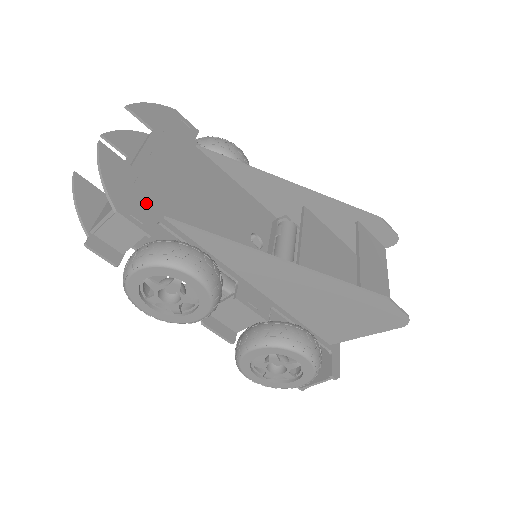
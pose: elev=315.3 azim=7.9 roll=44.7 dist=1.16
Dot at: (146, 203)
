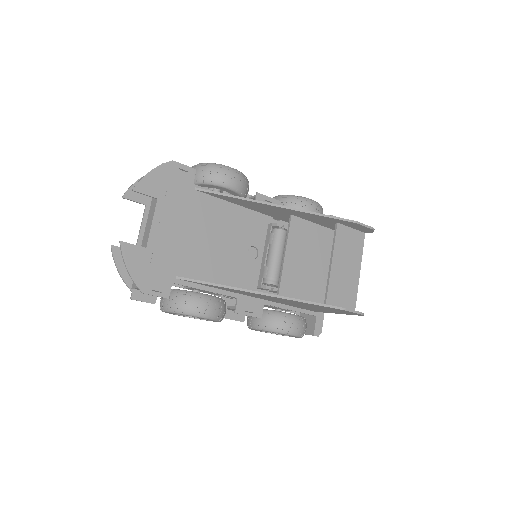
Dot at: (162, 274)
